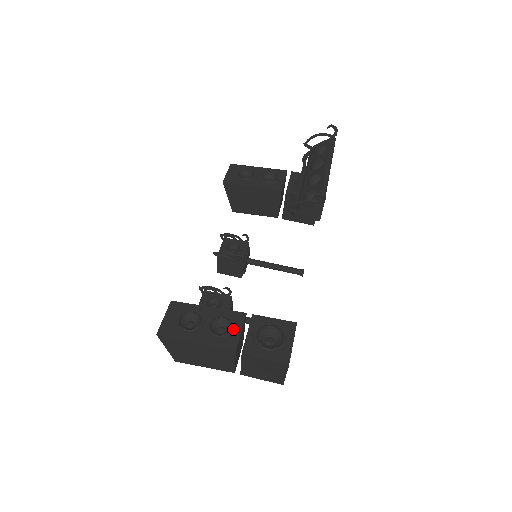
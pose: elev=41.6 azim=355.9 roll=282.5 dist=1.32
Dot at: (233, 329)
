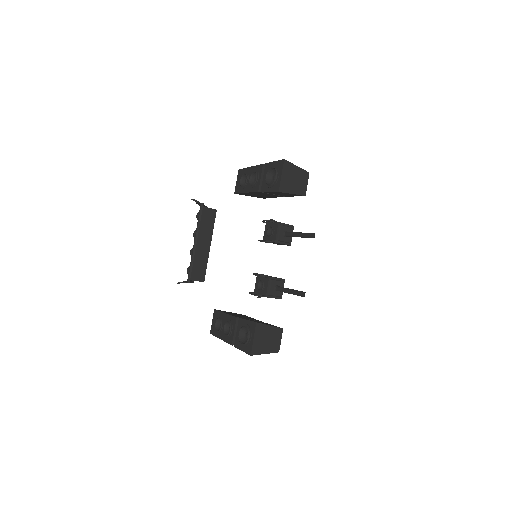
Dot at: (231, 330)
